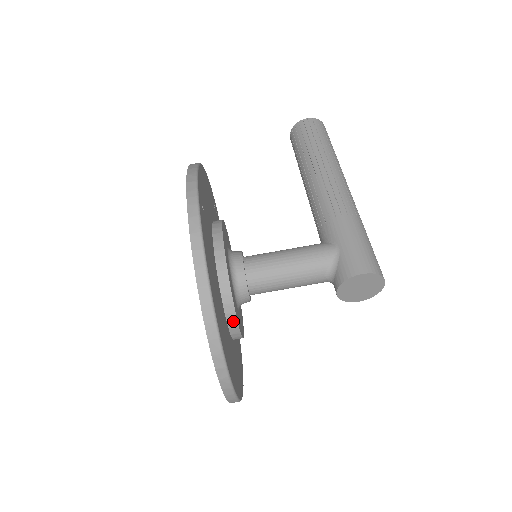
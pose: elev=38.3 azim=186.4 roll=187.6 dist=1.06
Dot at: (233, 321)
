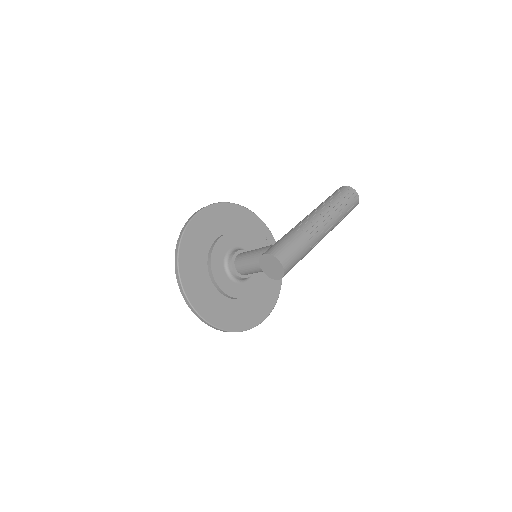
Dot at: (212, 276)
